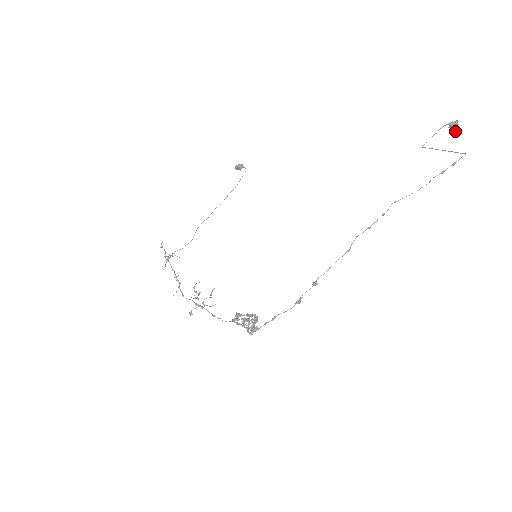
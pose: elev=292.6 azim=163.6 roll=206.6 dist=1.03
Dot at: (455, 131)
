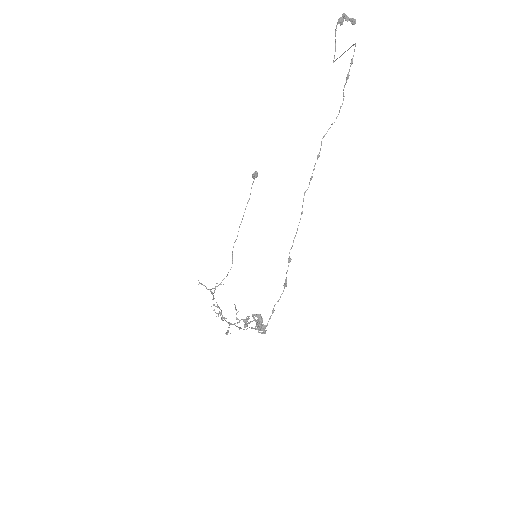
Dot at: occluded
